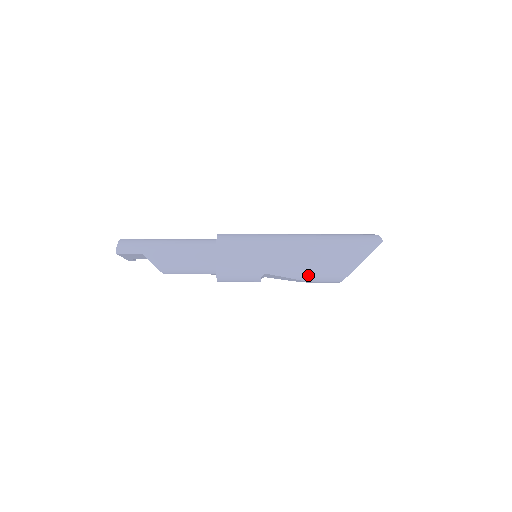
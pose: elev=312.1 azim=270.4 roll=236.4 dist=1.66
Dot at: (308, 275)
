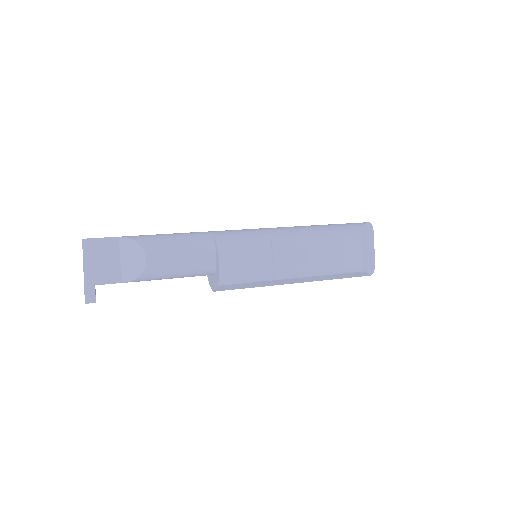
Dot at: (321, 236)
